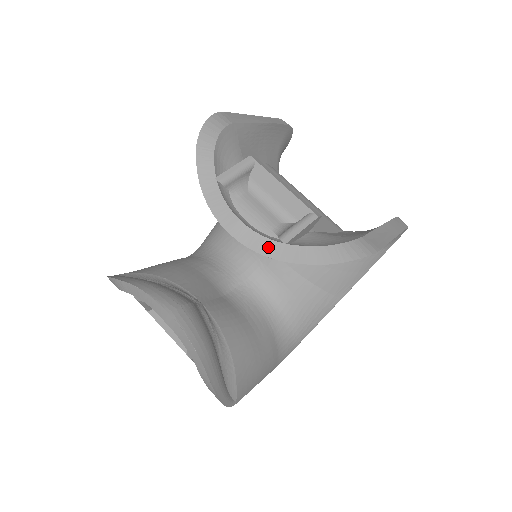
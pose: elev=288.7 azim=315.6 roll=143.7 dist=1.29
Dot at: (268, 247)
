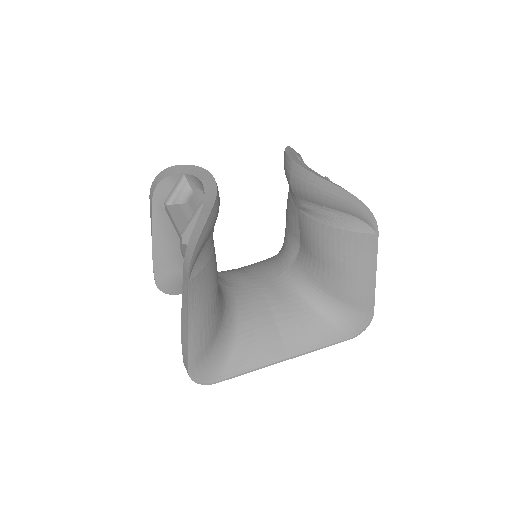
Dot at: (316, 174)
